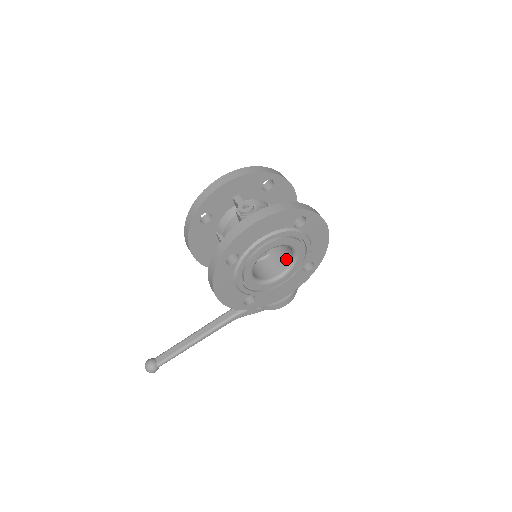
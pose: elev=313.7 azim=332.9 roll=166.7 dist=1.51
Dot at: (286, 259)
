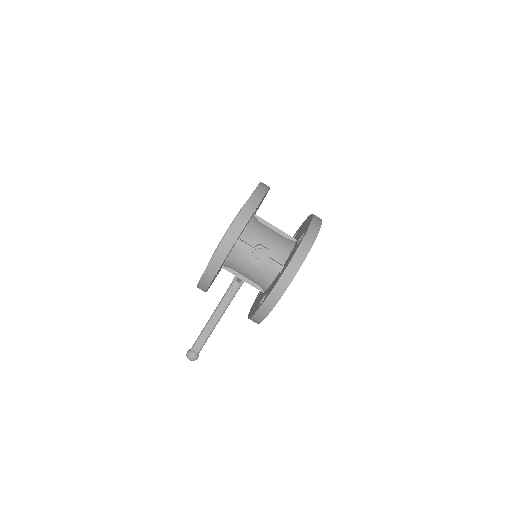
Dot at: occluded
